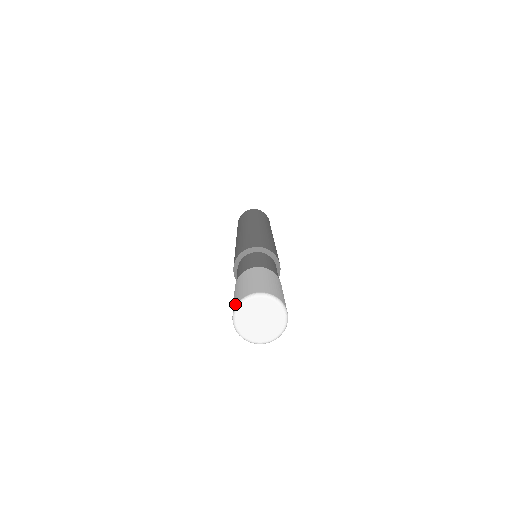
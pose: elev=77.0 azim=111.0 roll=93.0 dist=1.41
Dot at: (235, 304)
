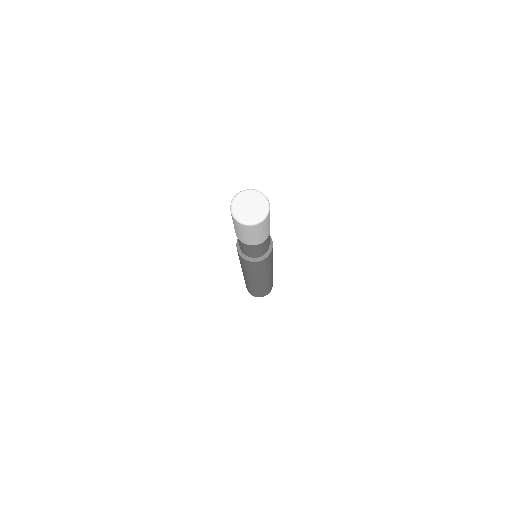
Dot at: occluded
